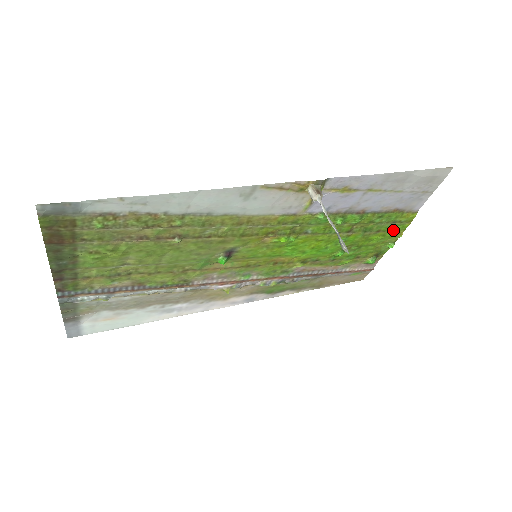
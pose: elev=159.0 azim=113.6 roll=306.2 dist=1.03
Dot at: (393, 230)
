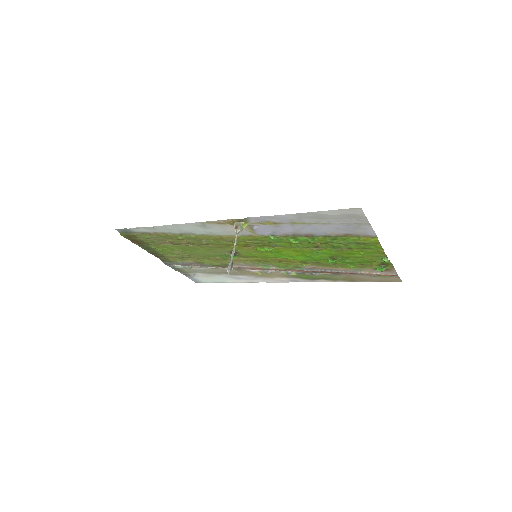
Dot at: (369, 248)
